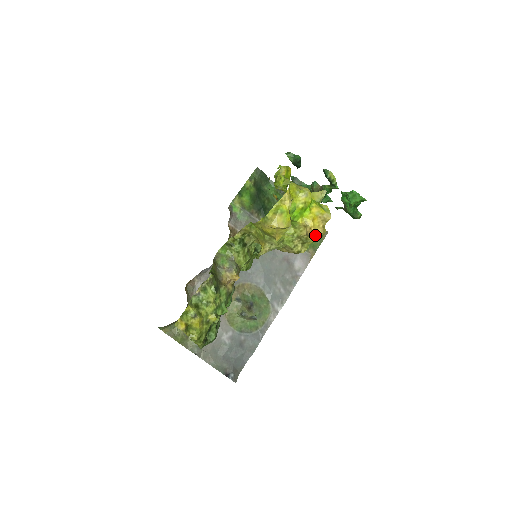
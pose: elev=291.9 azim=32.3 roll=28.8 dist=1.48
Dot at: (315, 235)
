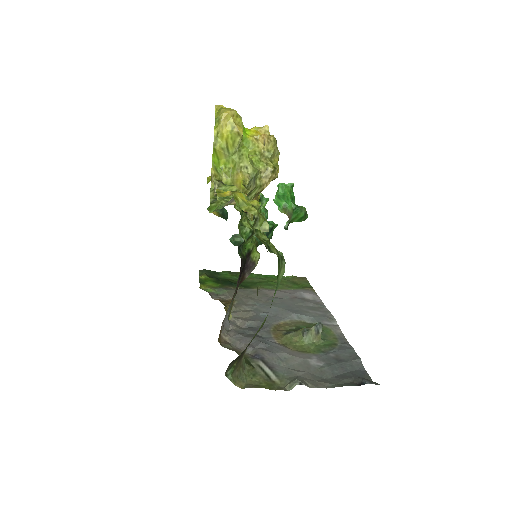
Dot at: (270, 138)
